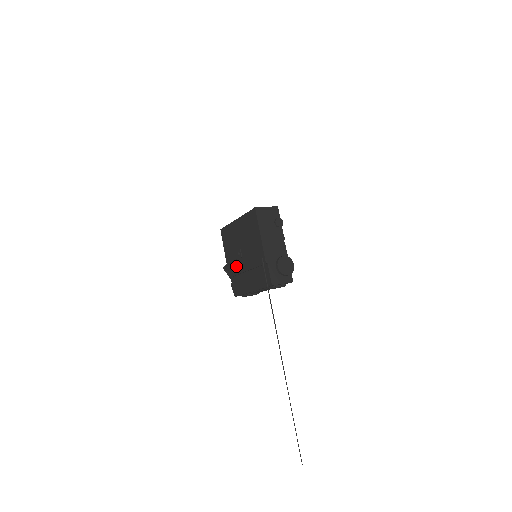
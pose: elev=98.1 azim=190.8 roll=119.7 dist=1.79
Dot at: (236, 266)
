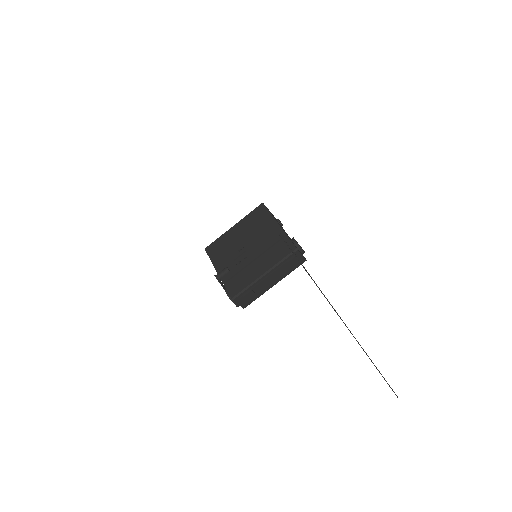
Dot at: (236, 265)
